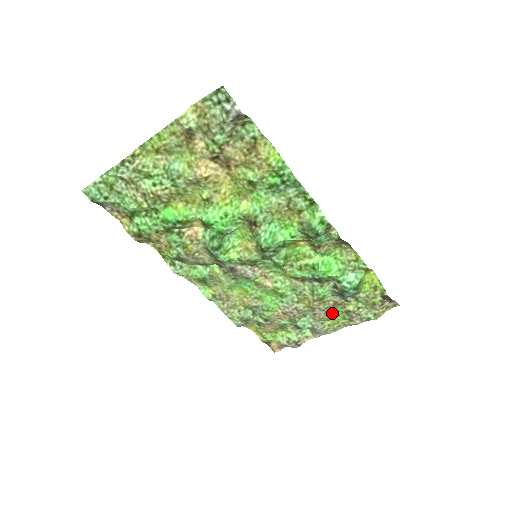
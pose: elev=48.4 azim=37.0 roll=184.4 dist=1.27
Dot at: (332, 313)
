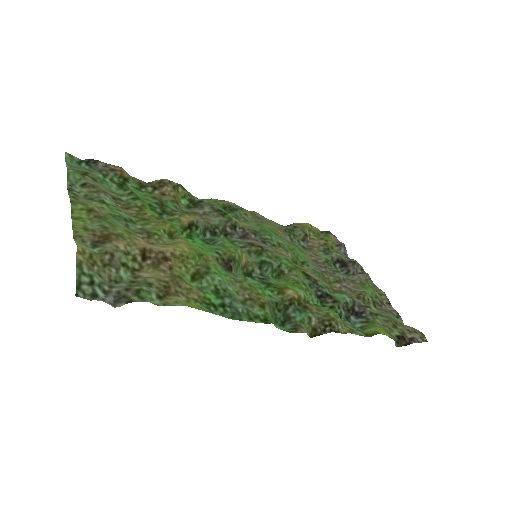
Dot at: (364, 288)
